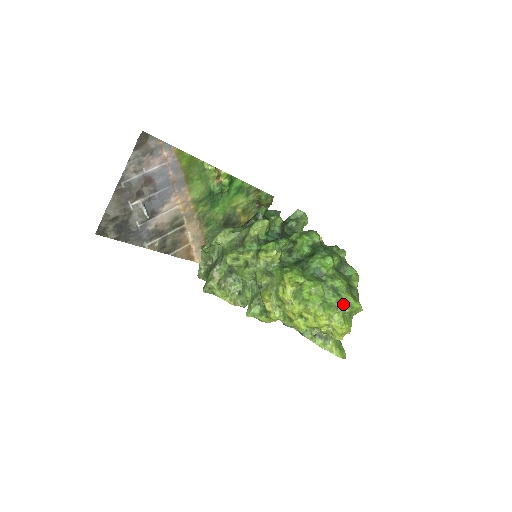
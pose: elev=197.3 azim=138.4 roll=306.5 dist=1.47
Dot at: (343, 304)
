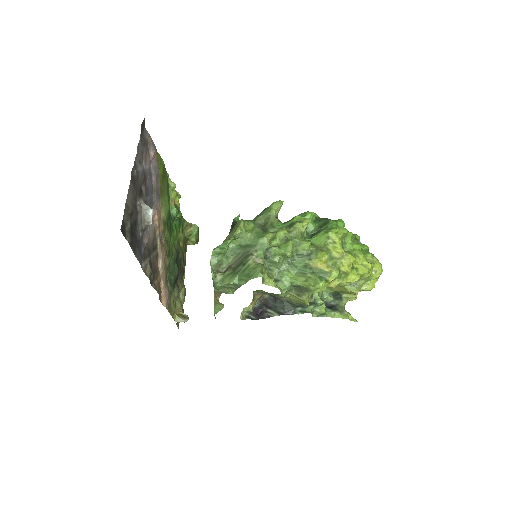
Dot at: occluded
